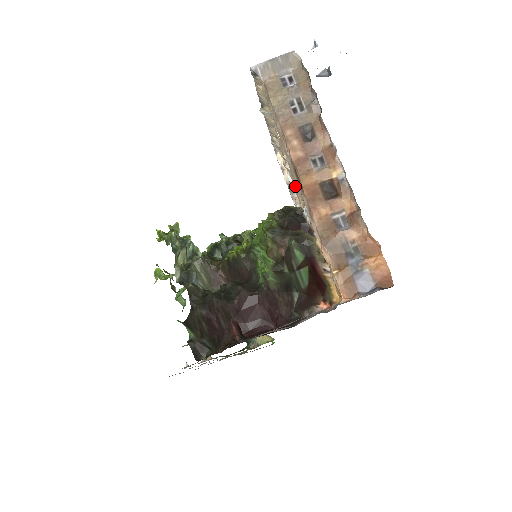
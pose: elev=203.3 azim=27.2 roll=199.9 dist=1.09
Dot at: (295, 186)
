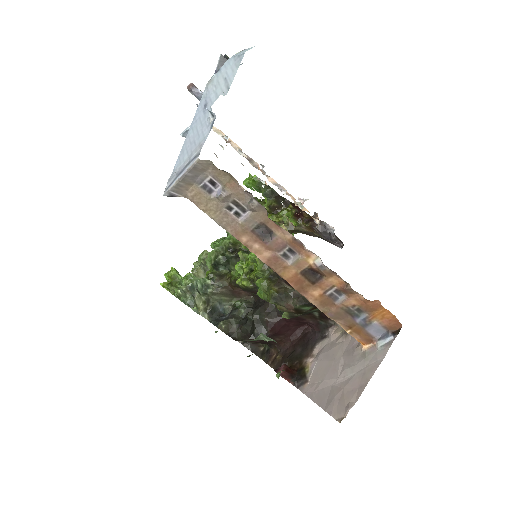
Dot at: occluded
